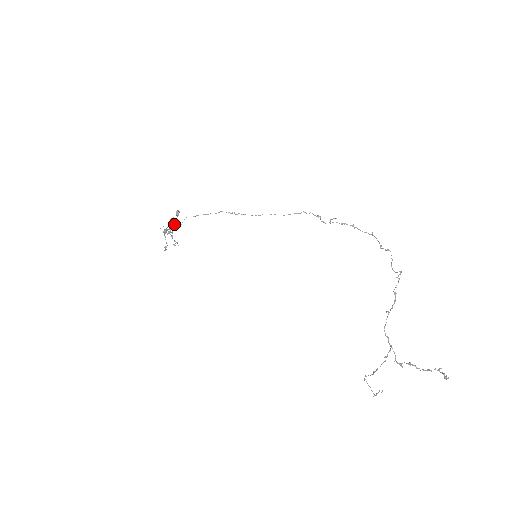
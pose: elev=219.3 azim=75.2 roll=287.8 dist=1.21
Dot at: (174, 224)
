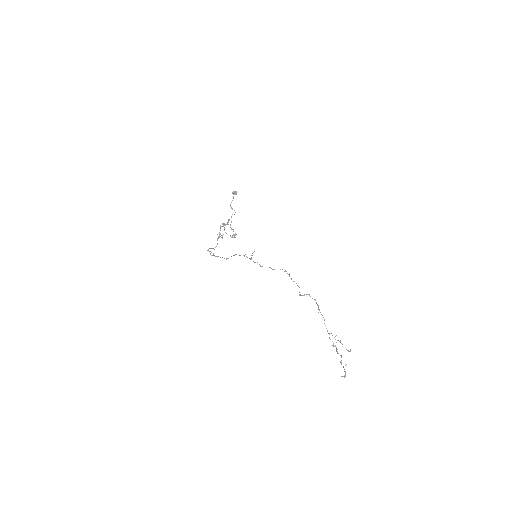
Dot at: (219, 234)
